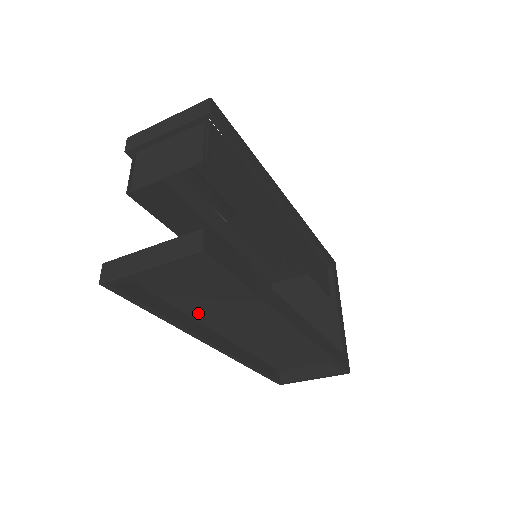
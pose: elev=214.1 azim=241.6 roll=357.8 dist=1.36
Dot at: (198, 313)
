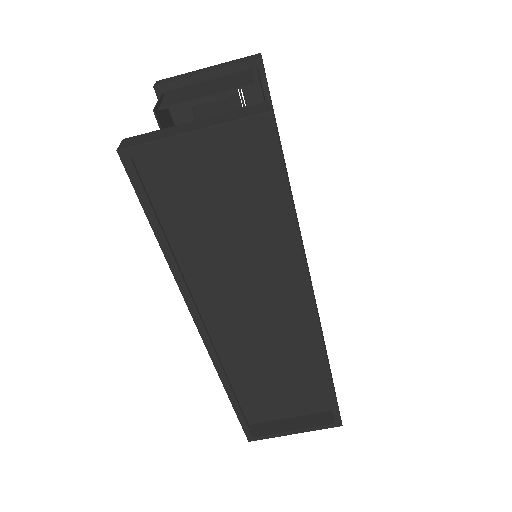
Dot at: (197, 274)
